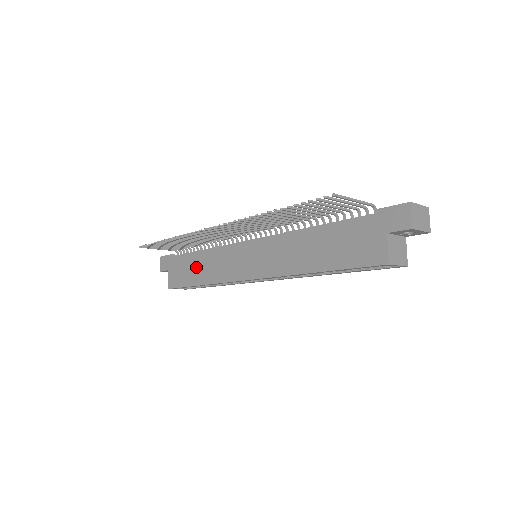
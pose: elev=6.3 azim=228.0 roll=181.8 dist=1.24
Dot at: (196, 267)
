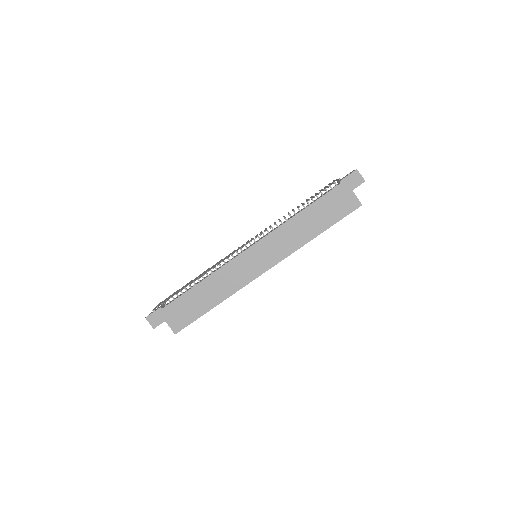
Dot at: (202, 297)
